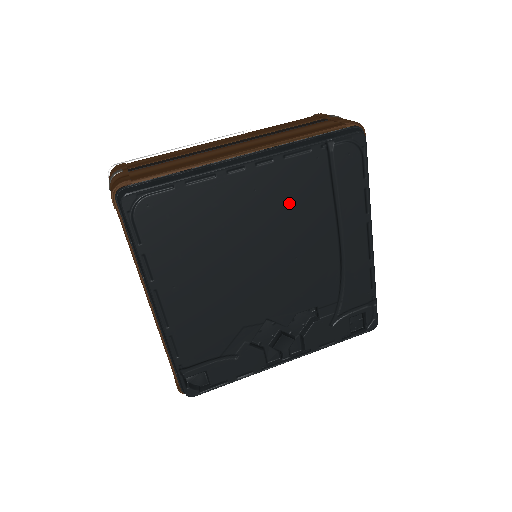
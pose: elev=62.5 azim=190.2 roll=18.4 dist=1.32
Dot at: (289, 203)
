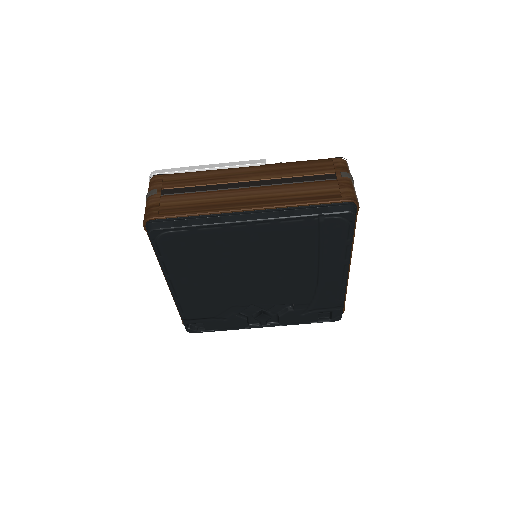
Dot at: (280, 247)
